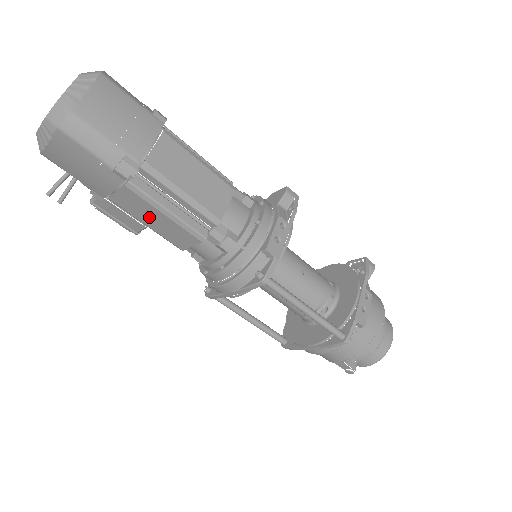
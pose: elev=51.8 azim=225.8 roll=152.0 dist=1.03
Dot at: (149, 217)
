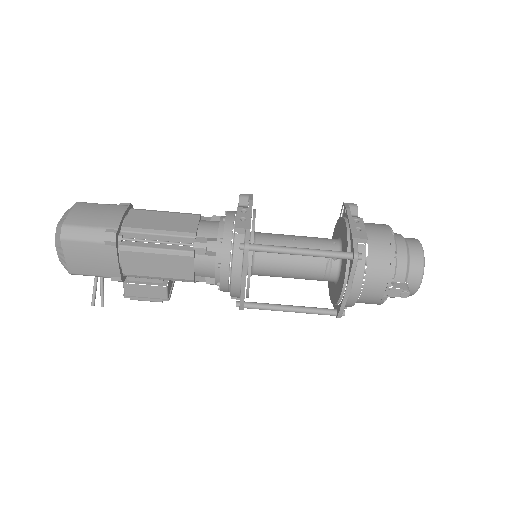
Dot at: (152, 267)
